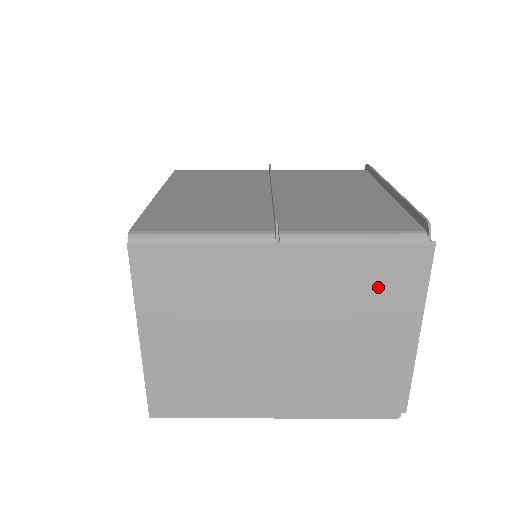
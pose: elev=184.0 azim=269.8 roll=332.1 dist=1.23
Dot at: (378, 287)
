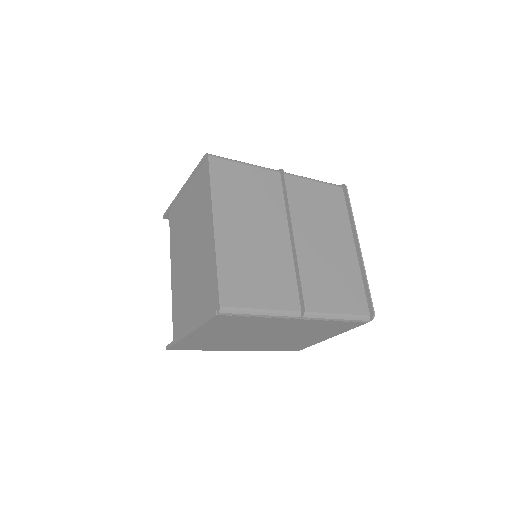
Dot at: (332, 329)
